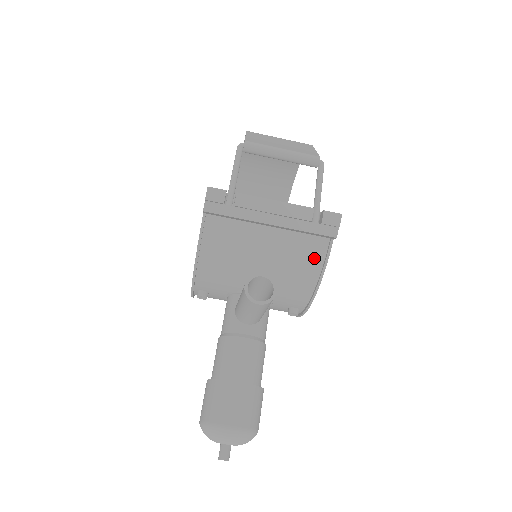
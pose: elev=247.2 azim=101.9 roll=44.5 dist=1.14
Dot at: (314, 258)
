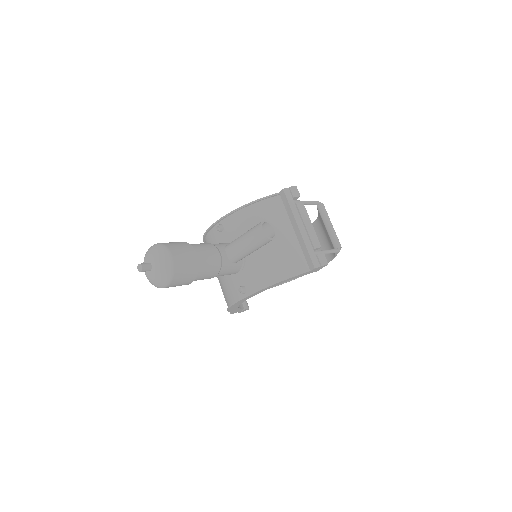
Dot at: (292, 268)
